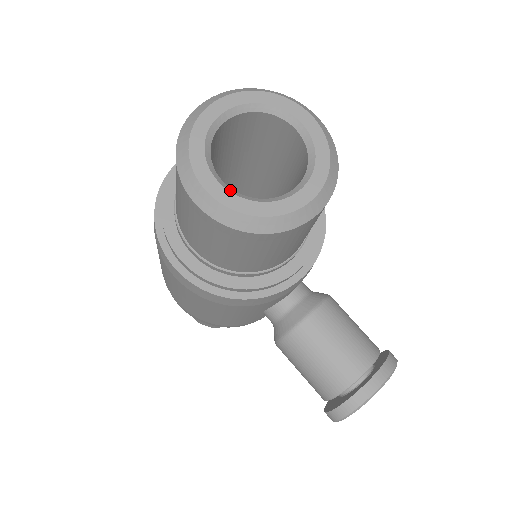
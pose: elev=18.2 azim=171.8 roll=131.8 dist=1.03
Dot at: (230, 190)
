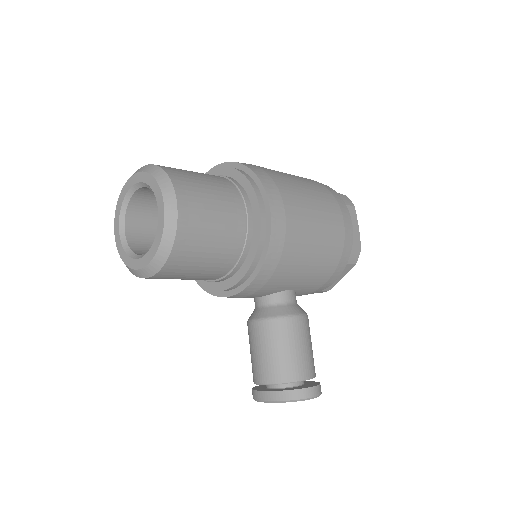
Dot at: (122, 238)
